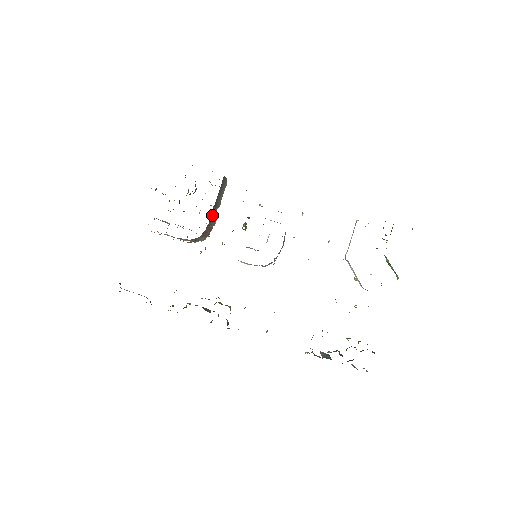
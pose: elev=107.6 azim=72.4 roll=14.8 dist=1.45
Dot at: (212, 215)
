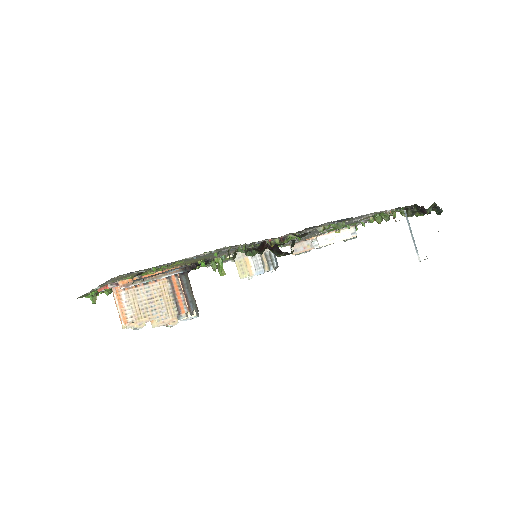
Dot at: occluded
